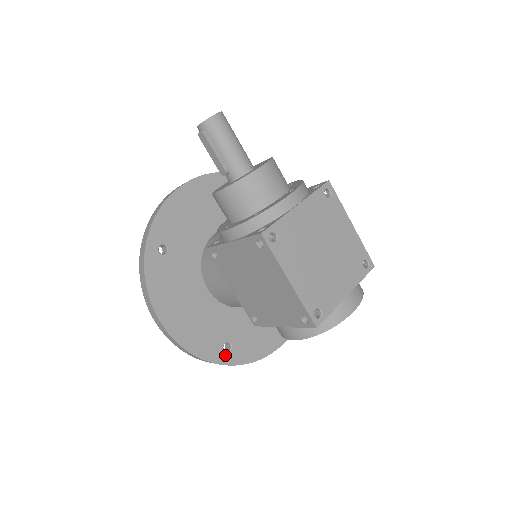
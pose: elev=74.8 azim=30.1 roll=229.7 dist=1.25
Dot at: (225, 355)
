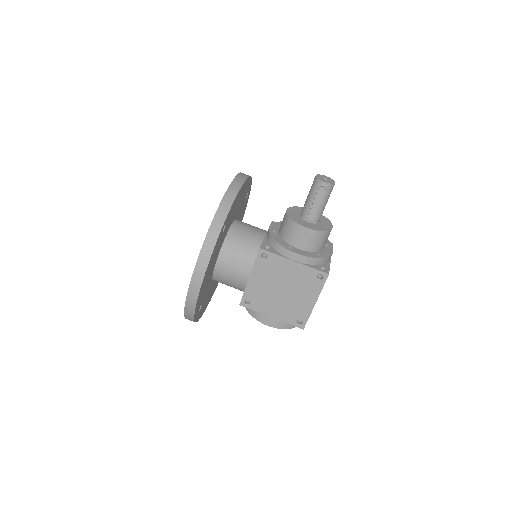
Dot at: (197, 314)
